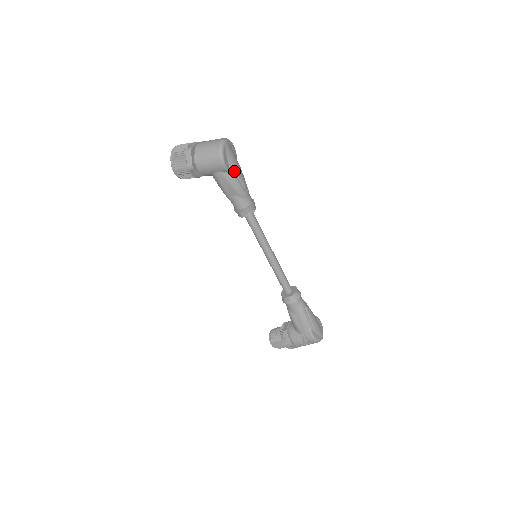
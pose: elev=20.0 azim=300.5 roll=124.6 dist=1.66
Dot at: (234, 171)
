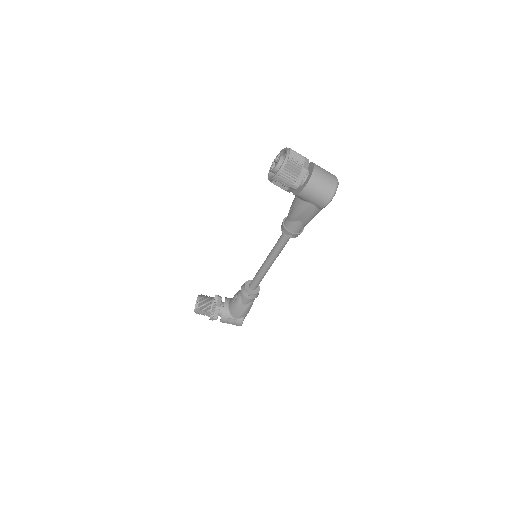
Dot at: occluded
